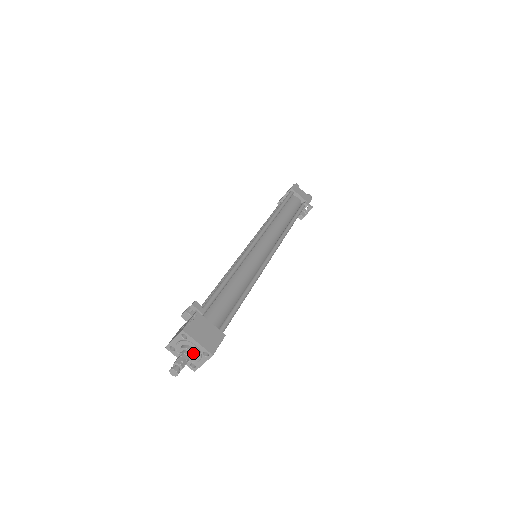
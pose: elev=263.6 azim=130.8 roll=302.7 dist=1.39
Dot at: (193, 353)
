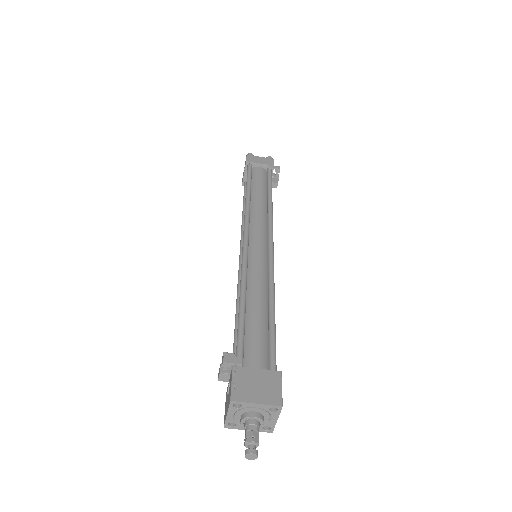
Dot at: (258, 418)
